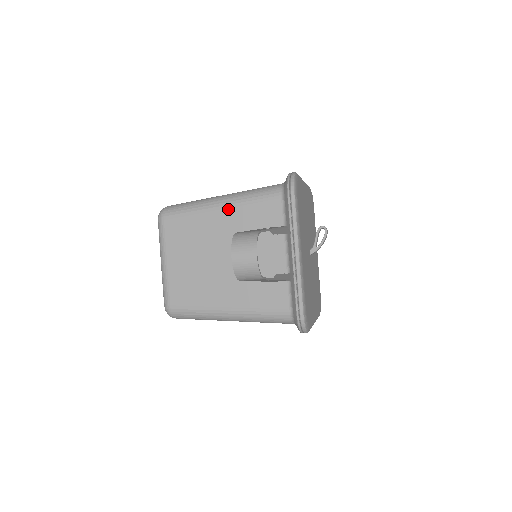
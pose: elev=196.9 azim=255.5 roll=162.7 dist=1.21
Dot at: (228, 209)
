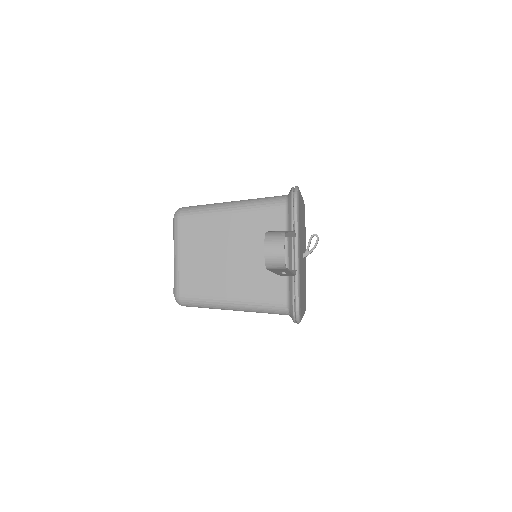
Dot at: (238, 213)
